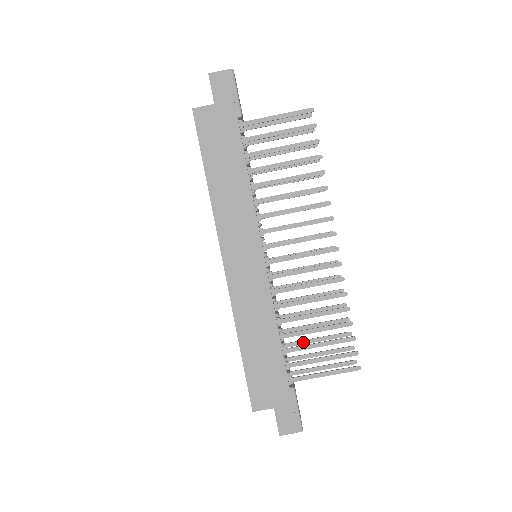
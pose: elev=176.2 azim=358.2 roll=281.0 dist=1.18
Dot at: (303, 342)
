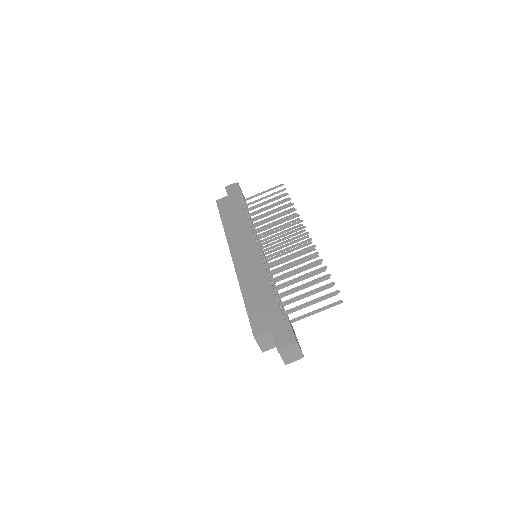
Dot at: occluded
